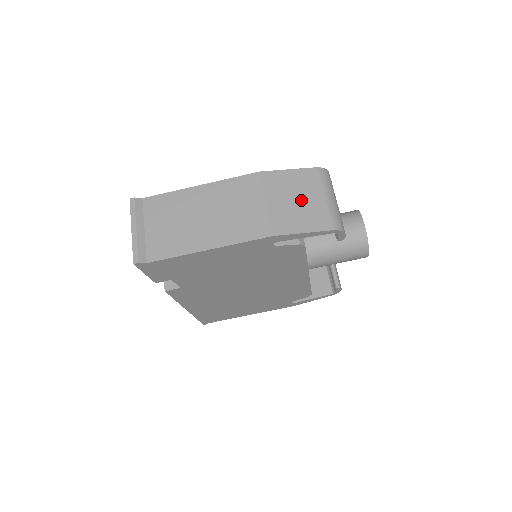
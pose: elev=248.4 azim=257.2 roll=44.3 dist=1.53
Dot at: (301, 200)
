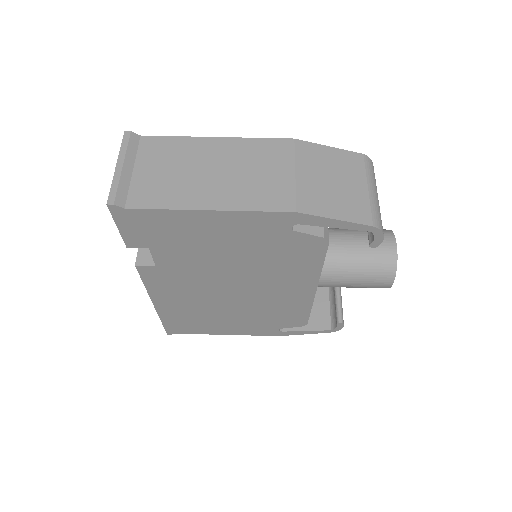
Dot at: (338, 182)
